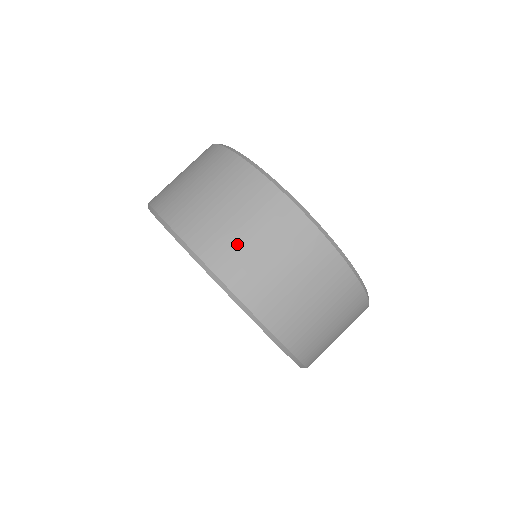
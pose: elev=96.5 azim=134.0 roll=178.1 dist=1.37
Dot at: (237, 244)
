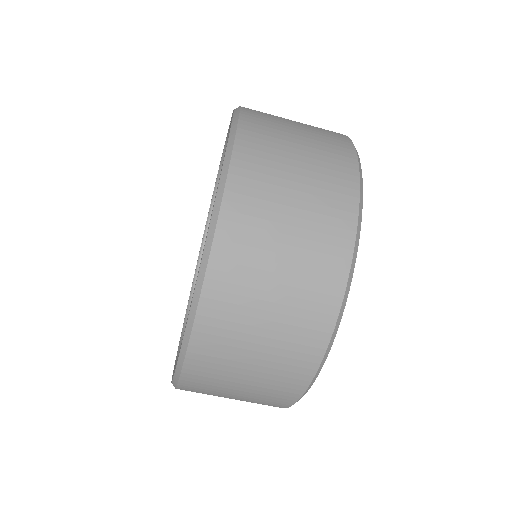
Dot at: (257, 271)
